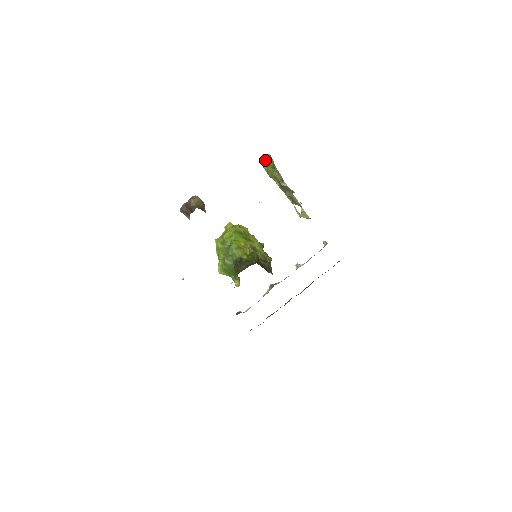
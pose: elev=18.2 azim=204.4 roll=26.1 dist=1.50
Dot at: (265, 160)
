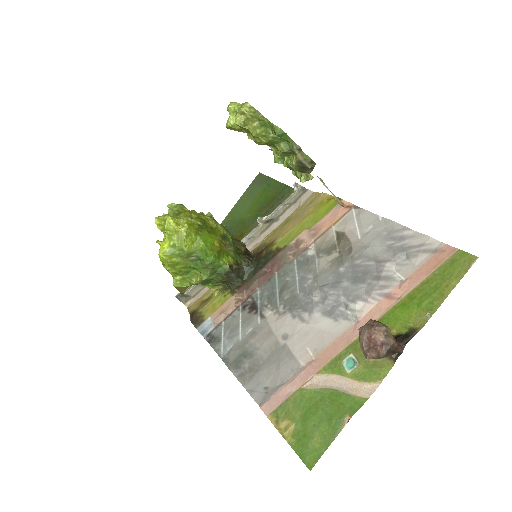
Dot at: (242, 116)
